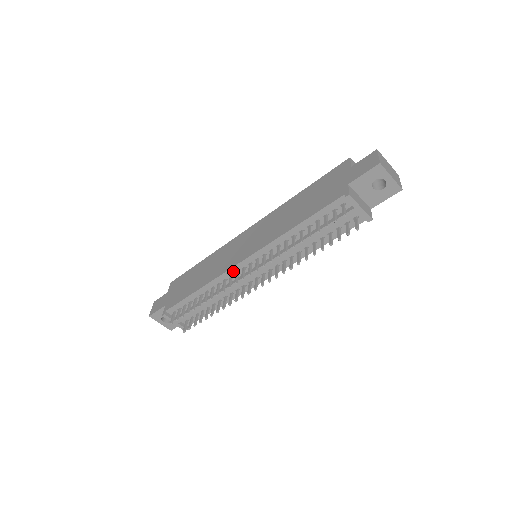
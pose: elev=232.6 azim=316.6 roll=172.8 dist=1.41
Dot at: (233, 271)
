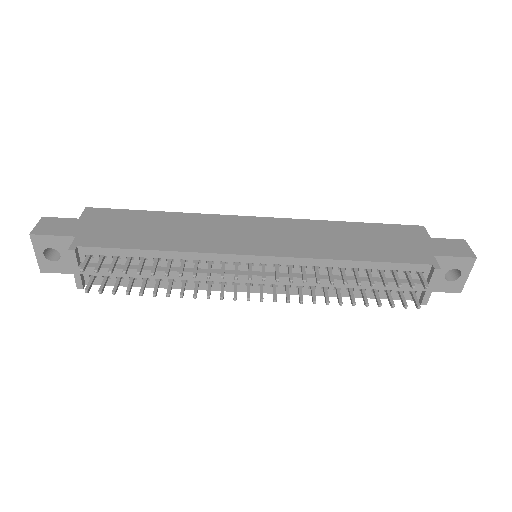
Dot at: (233, 259)
